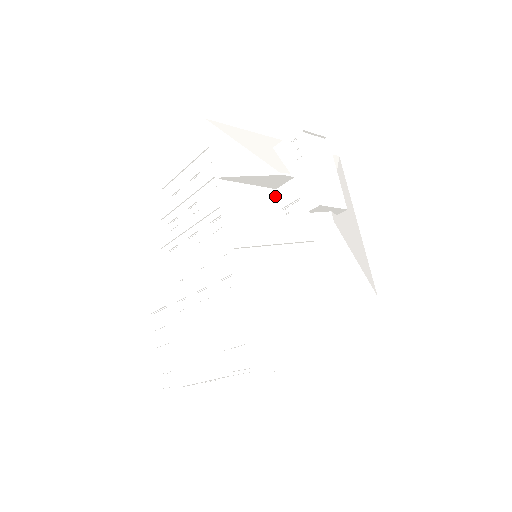
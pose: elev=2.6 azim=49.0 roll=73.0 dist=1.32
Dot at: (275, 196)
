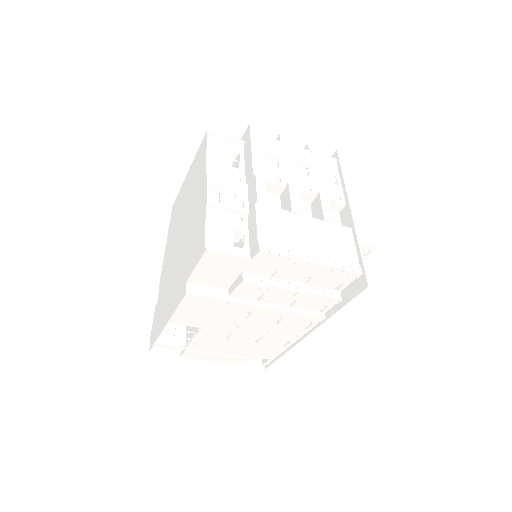
Dot at: occluded
